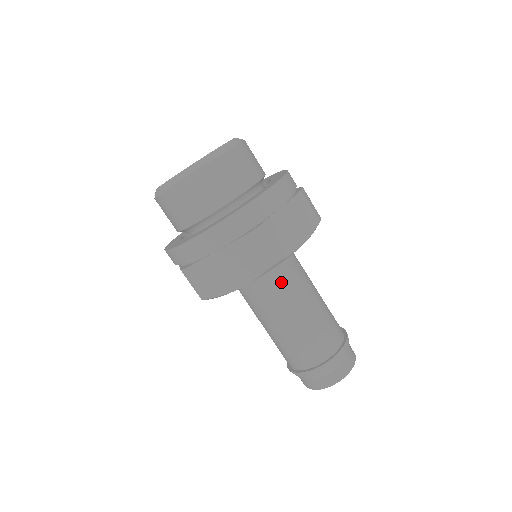
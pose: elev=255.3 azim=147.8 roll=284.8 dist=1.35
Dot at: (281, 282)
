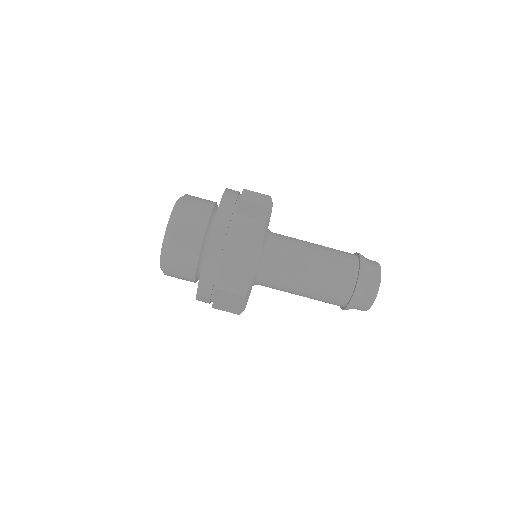
Dot at: (283, 248)
